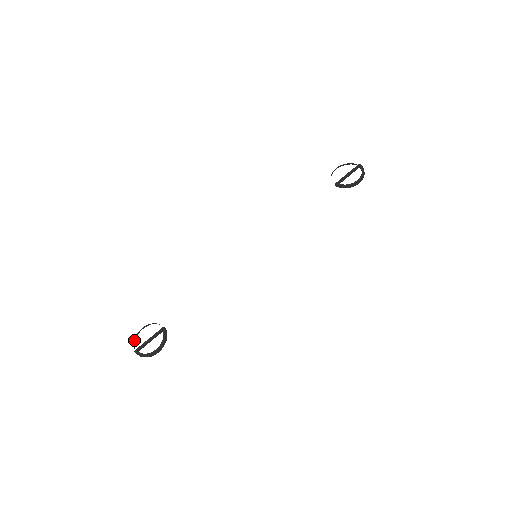
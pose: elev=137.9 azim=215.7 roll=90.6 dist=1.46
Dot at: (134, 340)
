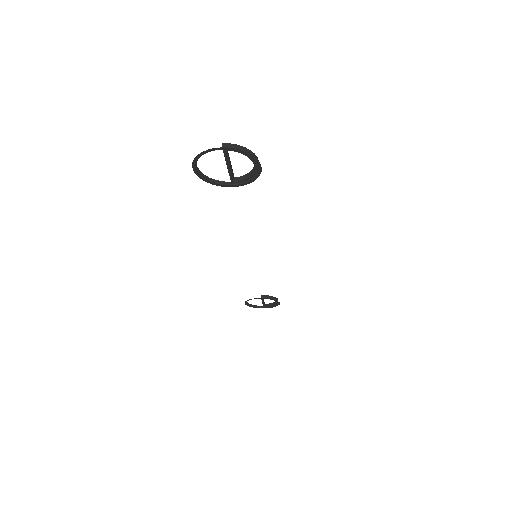
Dot at: (202, 153)
